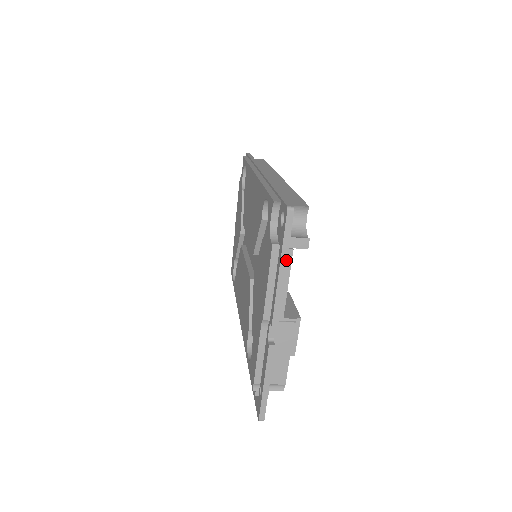
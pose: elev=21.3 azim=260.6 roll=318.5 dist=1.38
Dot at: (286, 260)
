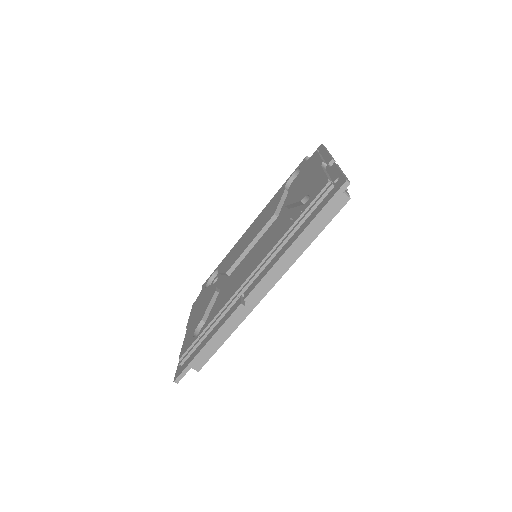
Dot at: (328, 151)
